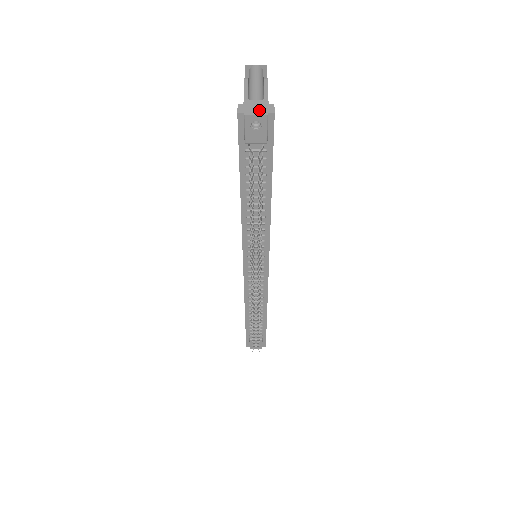
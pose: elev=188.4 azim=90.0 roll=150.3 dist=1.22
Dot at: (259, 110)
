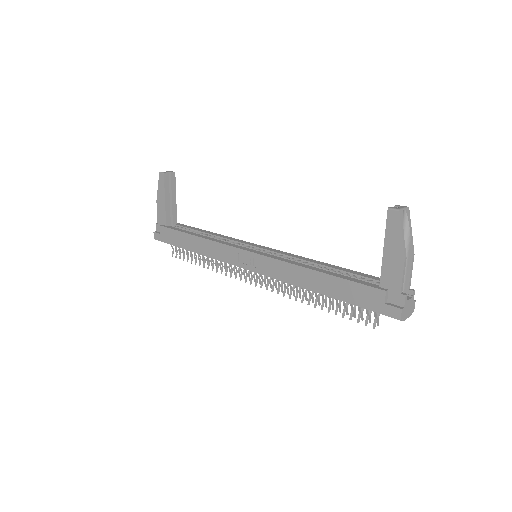
Dot at: (409, 312)
